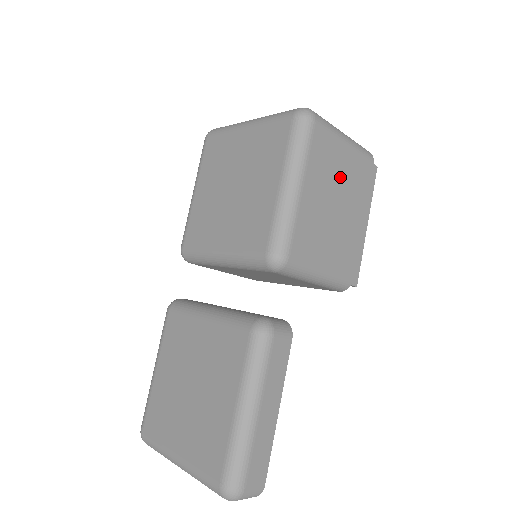
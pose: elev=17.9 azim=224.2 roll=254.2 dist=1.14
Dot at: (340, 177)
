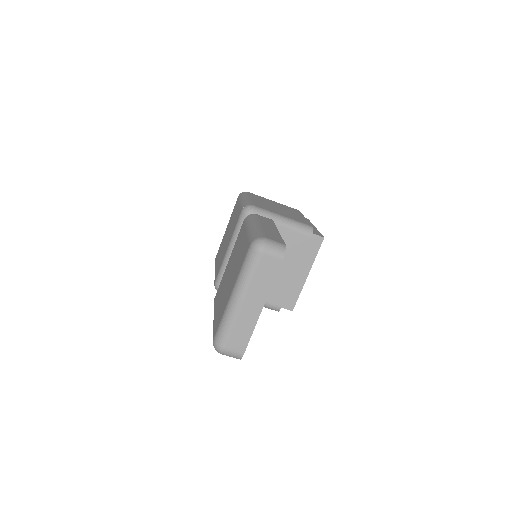
Dot at: (276, 205)
